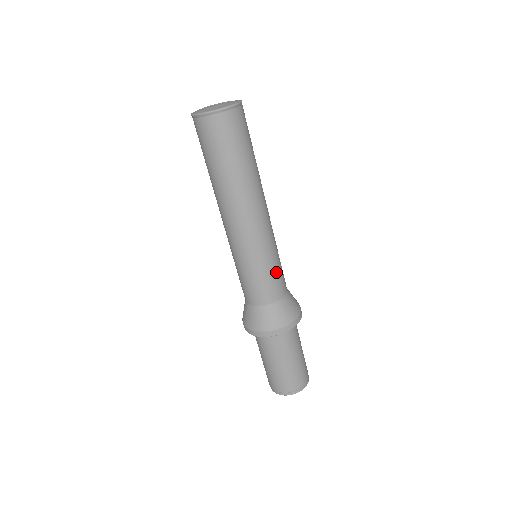
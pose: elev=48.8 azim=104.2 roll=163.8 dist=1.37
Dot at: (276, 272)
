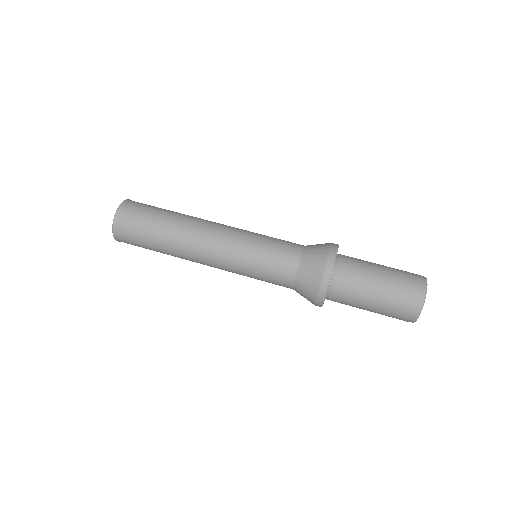
Dot at: (274, 240)
